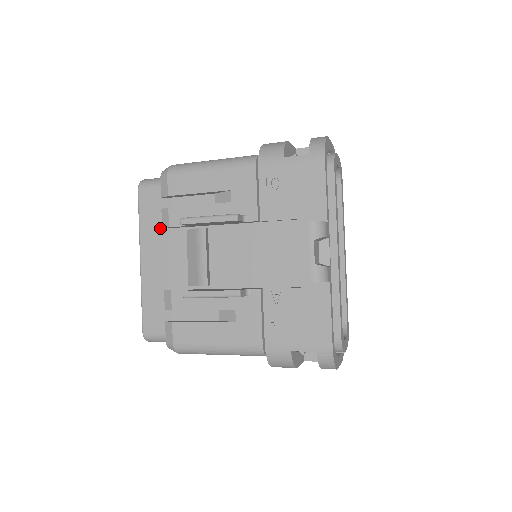
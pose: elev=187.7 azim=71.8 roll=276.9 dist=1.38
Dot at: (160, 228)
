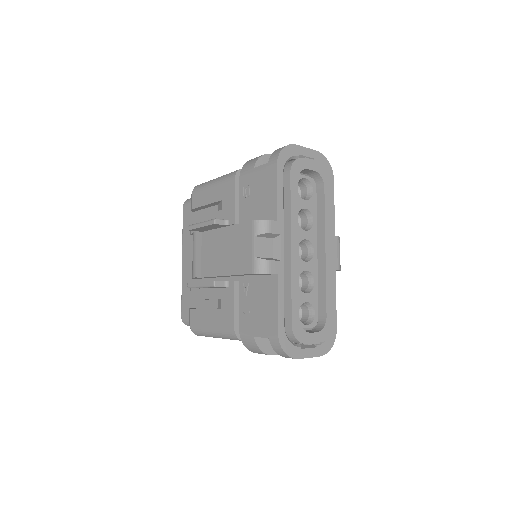
Dot at: (191, 235)
